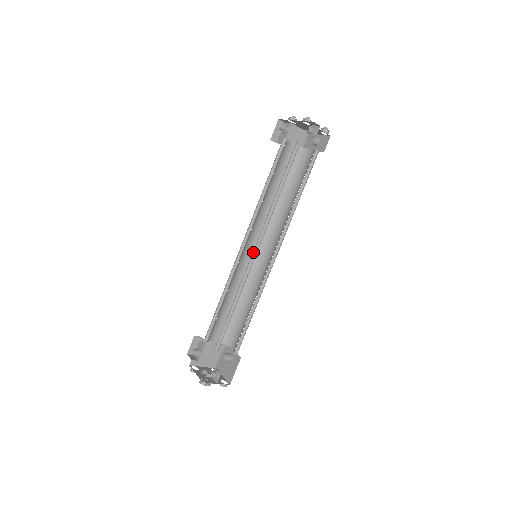
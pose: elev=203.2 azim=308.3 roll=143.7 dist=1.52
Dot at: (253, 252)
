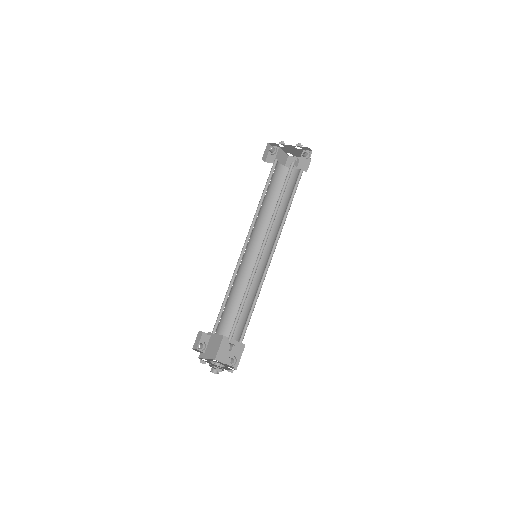
Dot at: (259, 252)
